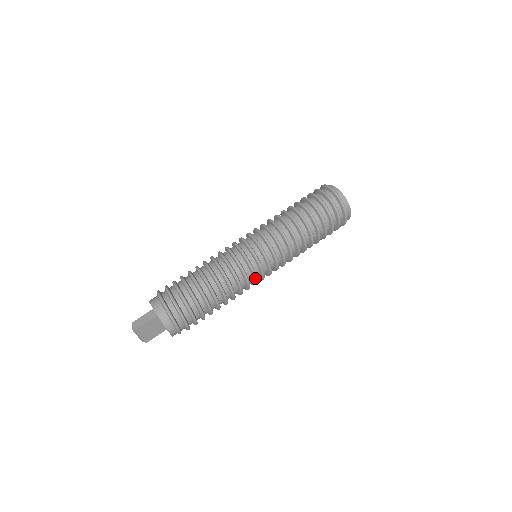
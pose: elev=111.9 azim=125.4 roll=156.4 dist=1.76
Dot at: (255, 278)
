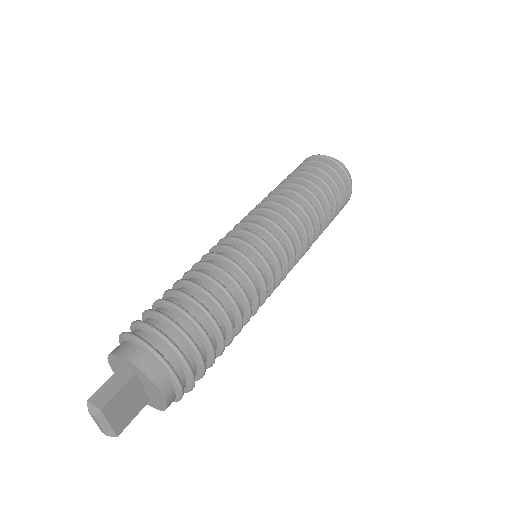
Dot at: (273, 281)
